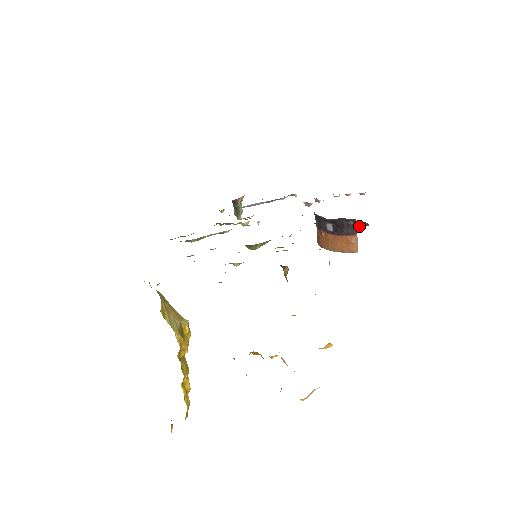
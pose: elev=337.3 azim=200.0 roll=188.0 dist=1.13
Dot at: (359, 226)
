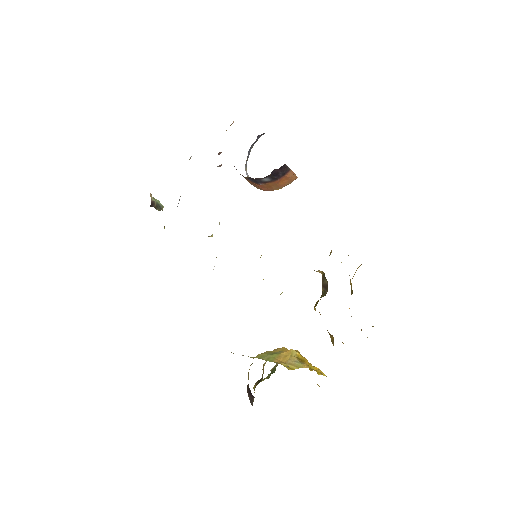
Dot at: occluded
